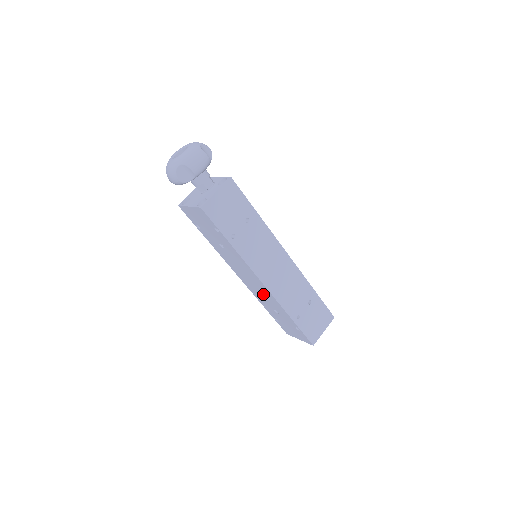
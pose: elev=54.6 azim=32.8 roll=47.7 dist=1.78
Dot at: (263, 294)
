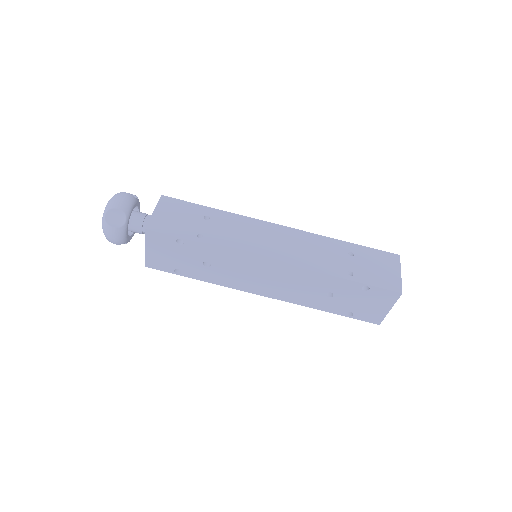
Dot at: (294, 283)
